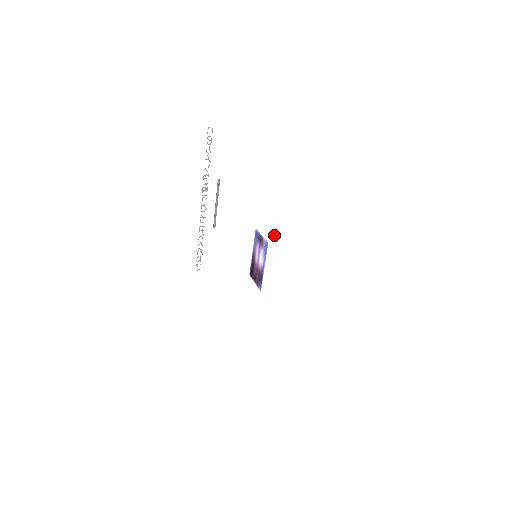
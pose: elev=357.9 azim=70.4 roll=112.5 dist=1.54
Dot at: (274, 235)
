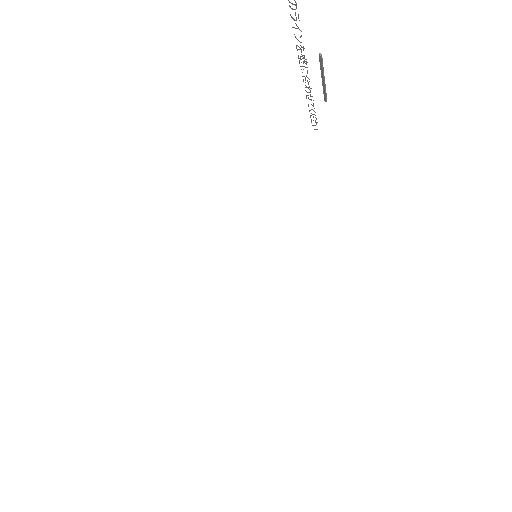
Dot at: (222, 295)
